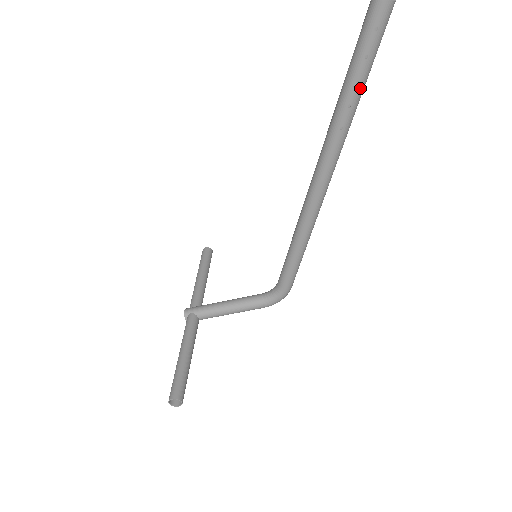
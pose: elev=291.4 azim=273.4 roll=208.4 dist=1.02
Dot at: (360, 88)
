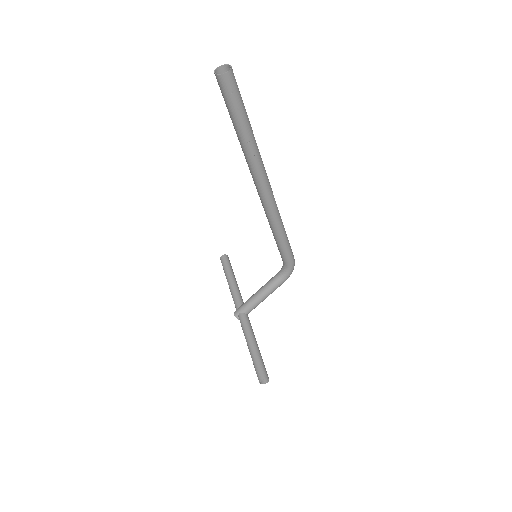
Dot at: (247, 127)
